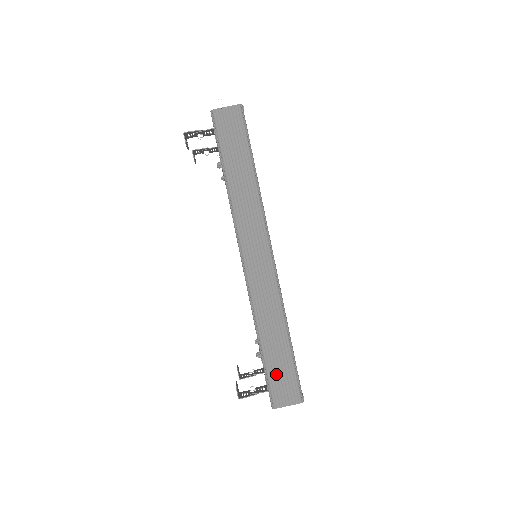
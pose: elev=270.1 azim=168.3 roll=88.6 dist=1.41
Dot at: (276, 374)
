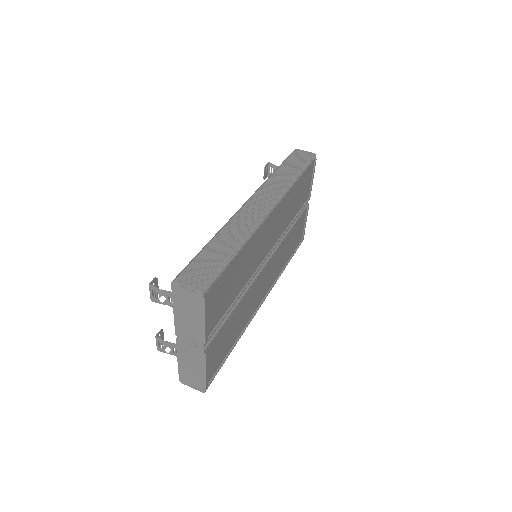
Dot at: (201, 262)
